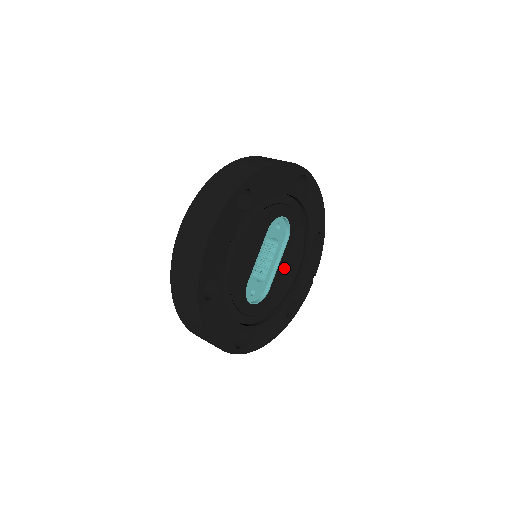
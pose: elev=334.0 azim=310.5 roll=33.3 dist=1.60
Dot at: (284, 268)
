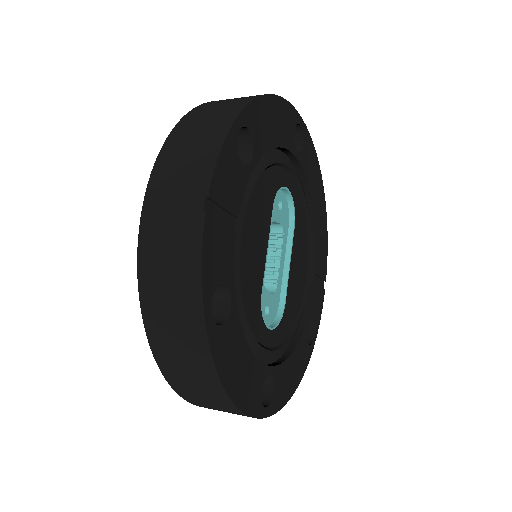
Dot at: (295, 270)
